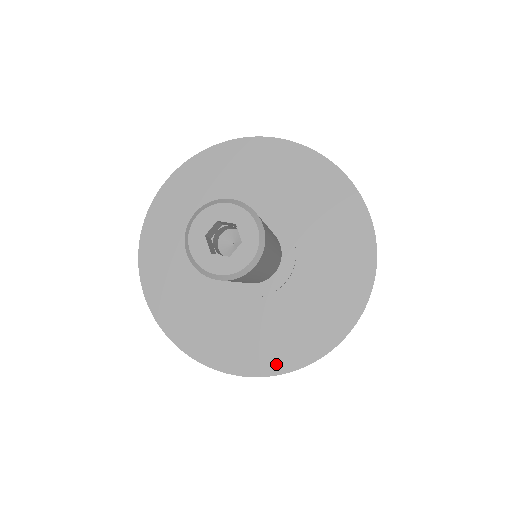
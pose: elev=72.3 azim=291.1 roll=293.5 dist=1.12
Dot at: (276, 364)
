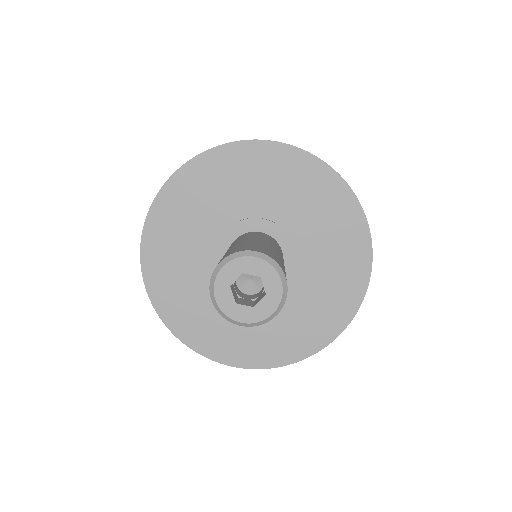
Dot at: (274, 358)
